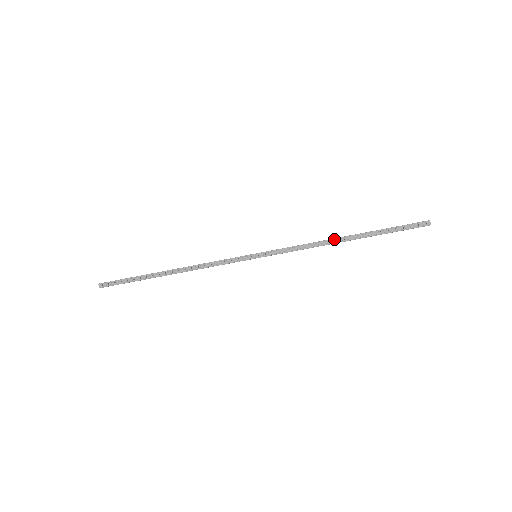
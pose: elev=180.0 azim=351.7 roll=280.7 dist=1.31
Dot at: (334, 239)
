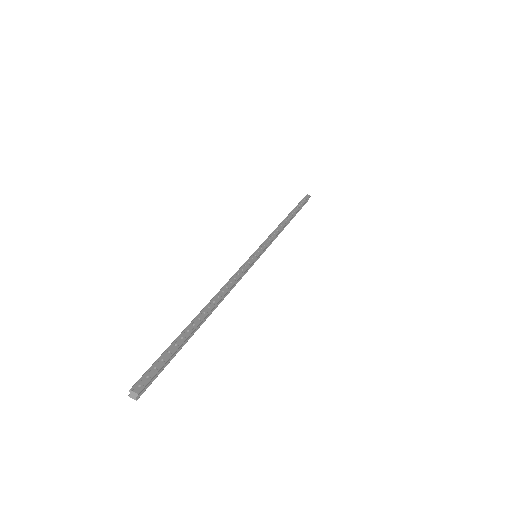
Dot at: (284, 220)
